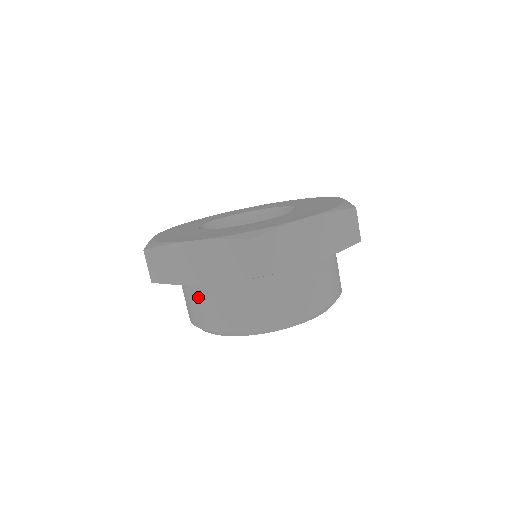
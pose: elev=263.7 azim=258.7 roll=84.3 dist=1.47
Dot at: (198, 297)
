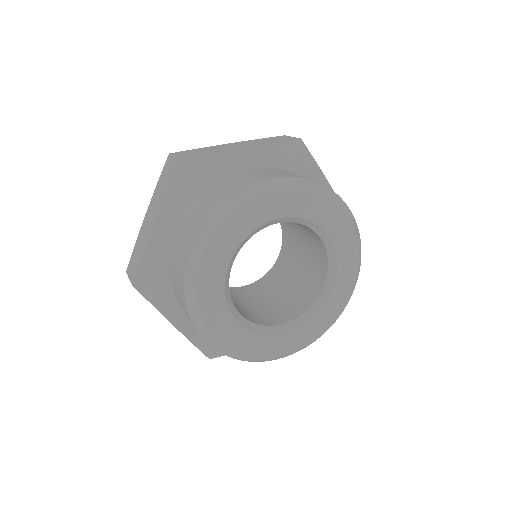
Dot at: (173, 264)
